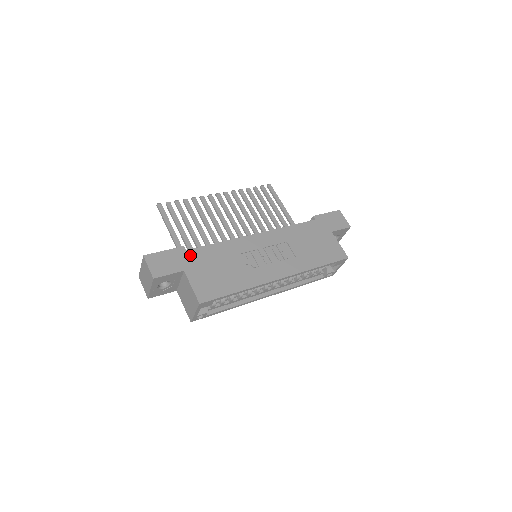
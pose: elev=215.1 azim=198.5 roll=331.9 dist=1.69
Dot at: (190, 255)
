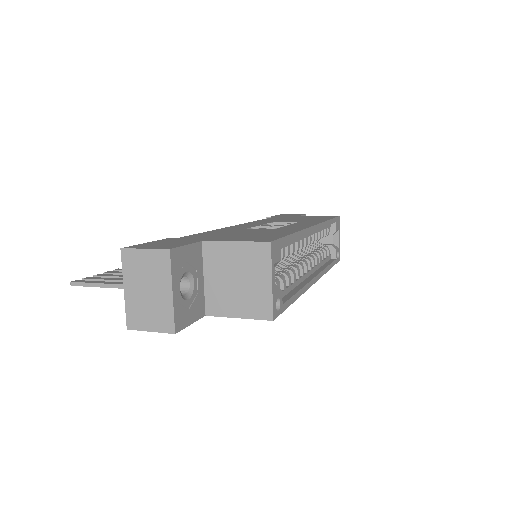
Dot at: (188, 238)
